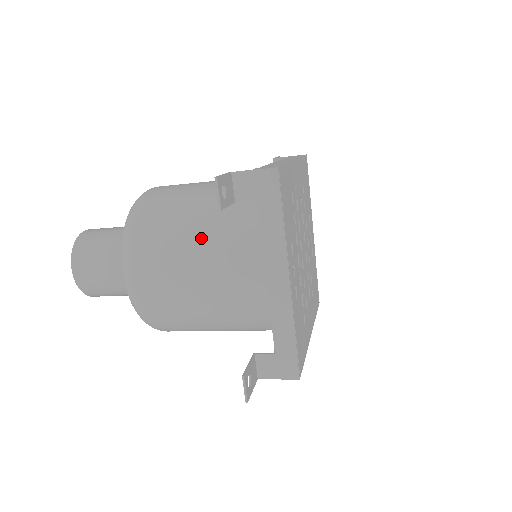
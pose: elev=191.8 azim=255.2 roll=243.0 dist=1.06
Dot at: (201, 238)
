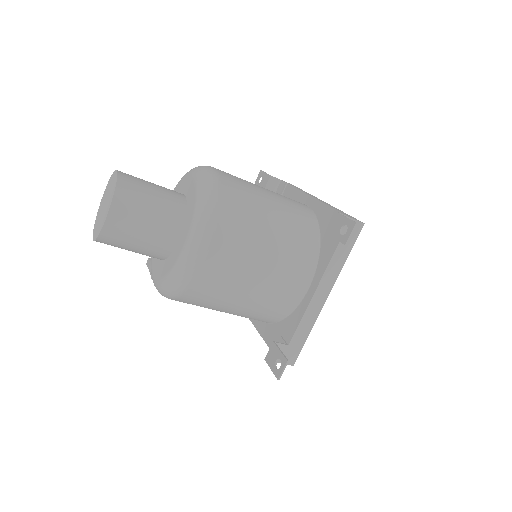
Dot at: (275, 242)
